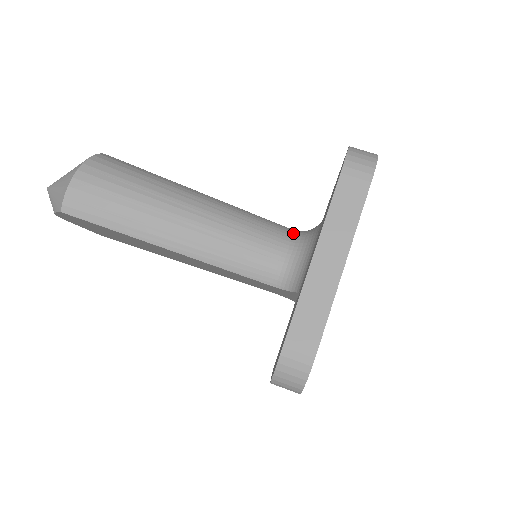
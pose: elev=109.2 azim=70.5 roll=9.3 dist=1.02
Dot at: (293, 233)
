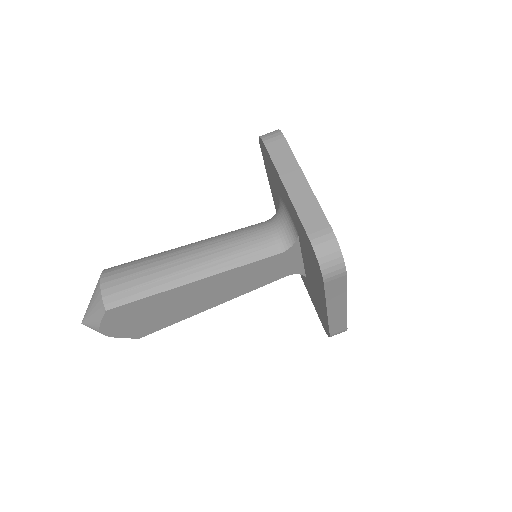
Dot at: (267, 220)
